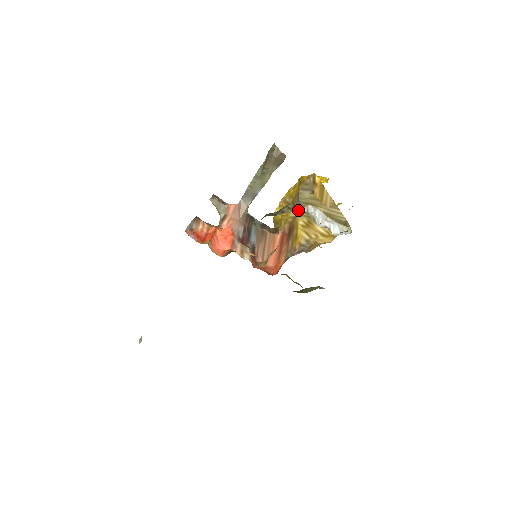
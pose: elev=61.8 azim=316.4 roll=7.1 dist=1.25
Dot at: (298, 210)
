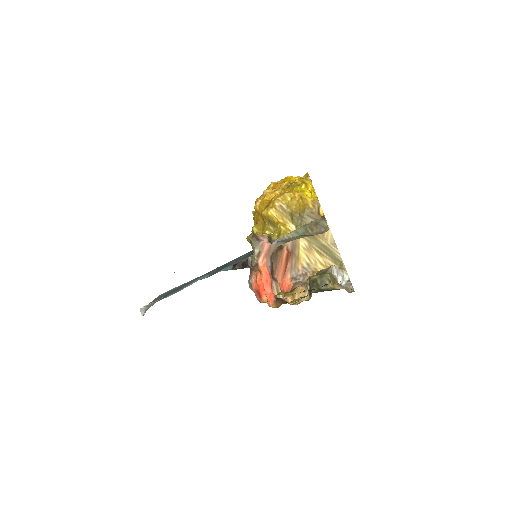
Dot at: (335, 283)
